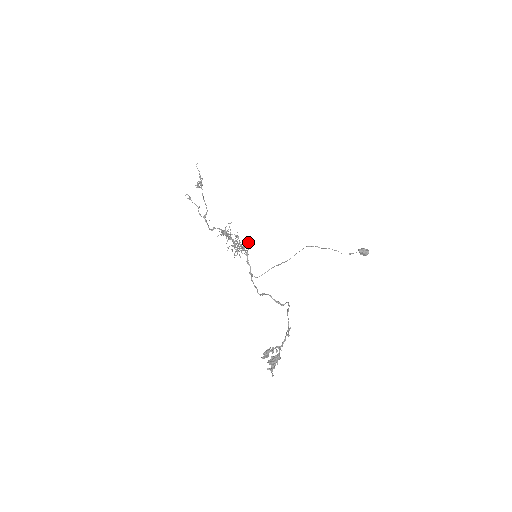
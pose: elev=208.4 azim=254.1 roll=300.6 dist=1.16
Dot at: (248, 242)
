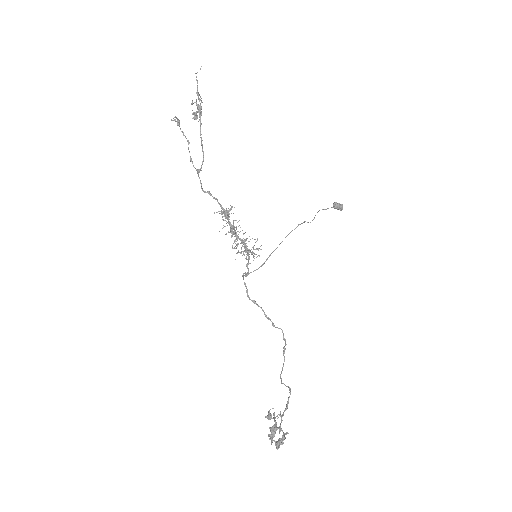
Dot at: (254, 245)
